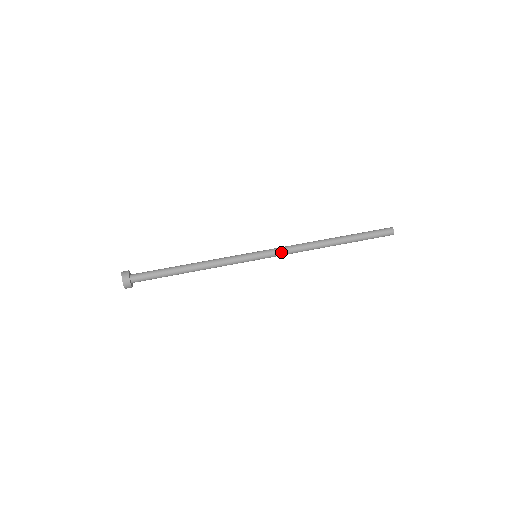
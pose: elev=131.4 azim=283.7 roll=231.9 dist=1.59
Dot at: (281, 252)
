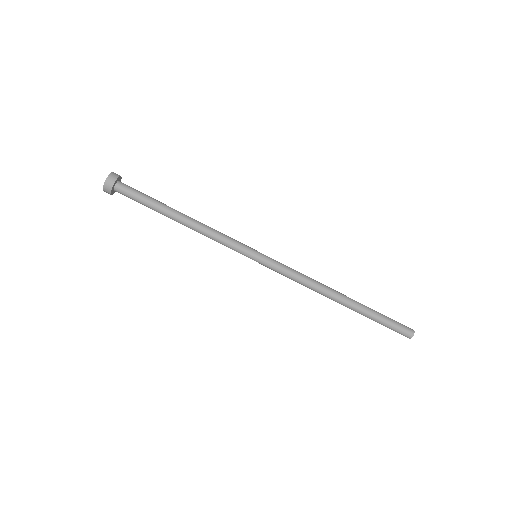
Dot at: (284, 270)
